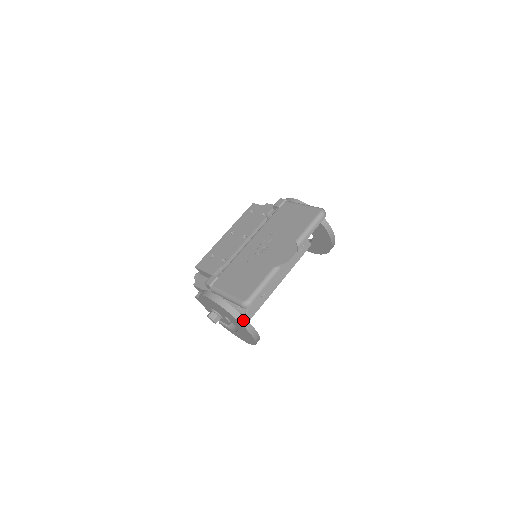
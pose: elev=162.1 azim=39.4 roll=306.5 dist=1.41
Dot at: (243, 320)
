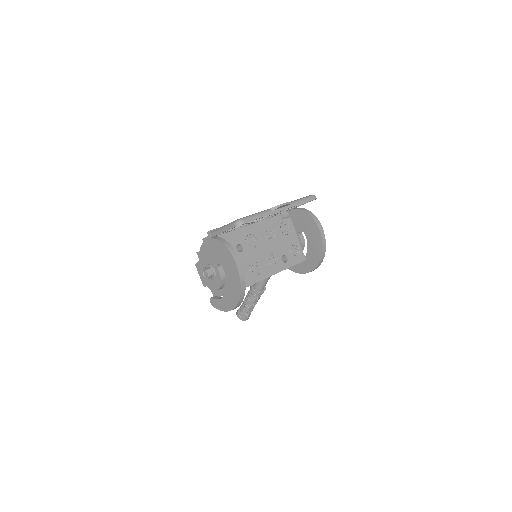
Dot at: (233, 252)
